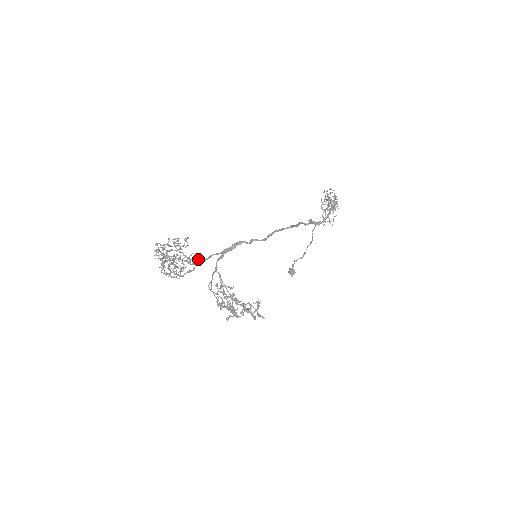
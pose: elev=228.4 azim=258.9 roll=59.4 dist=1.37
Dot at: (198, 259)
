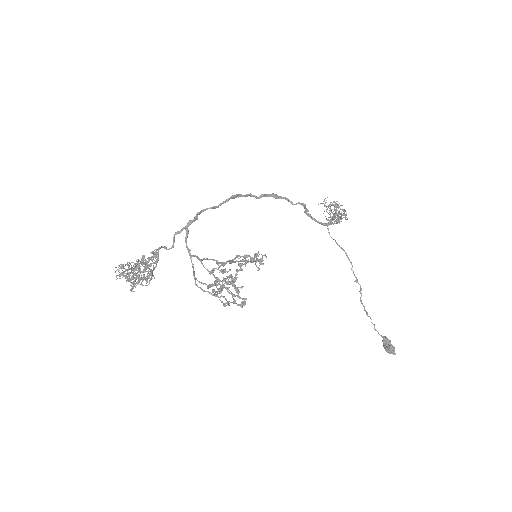
Dot at: (160, 247)
